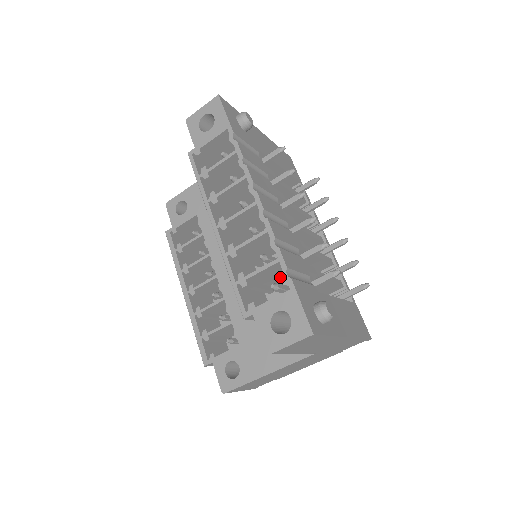
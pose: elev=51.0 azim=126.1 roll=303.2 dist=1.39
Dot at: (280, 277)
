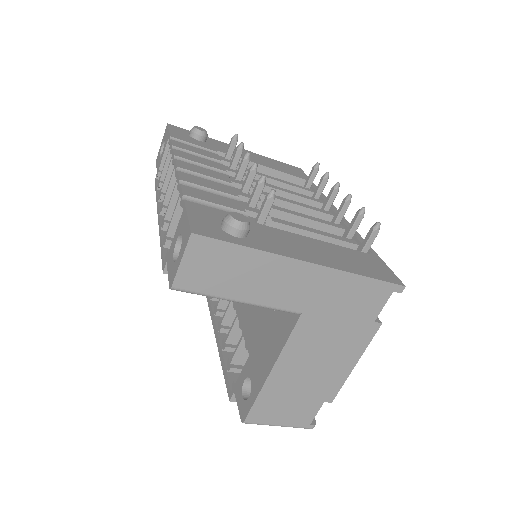
Dot at: occluded
